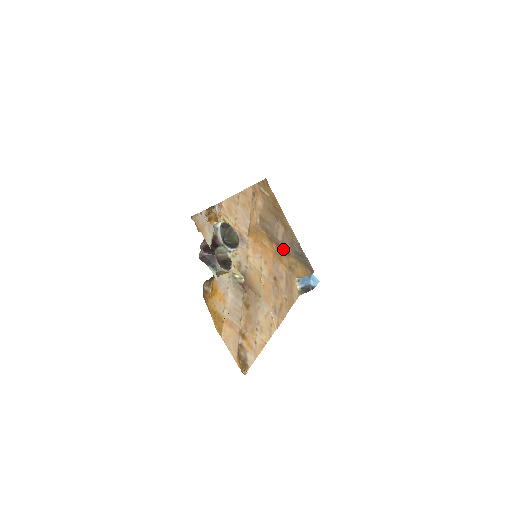
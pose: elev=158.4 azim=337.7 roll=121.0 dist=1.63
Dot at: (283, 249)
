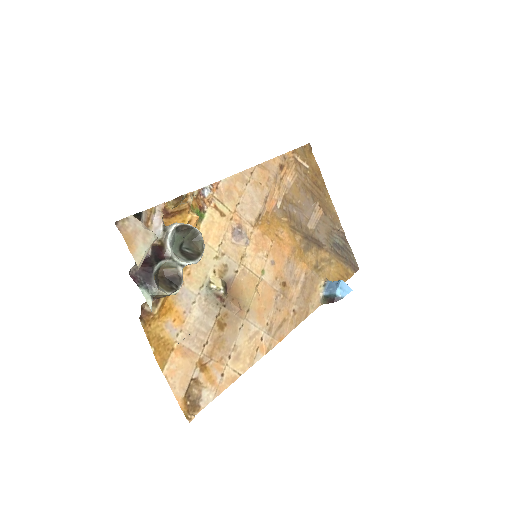
Dot at: (313, 241)
